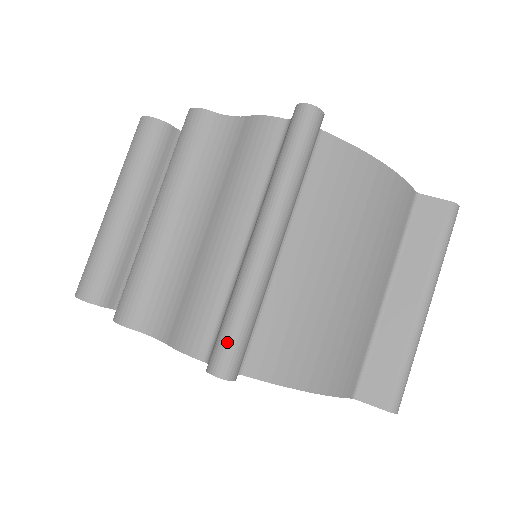
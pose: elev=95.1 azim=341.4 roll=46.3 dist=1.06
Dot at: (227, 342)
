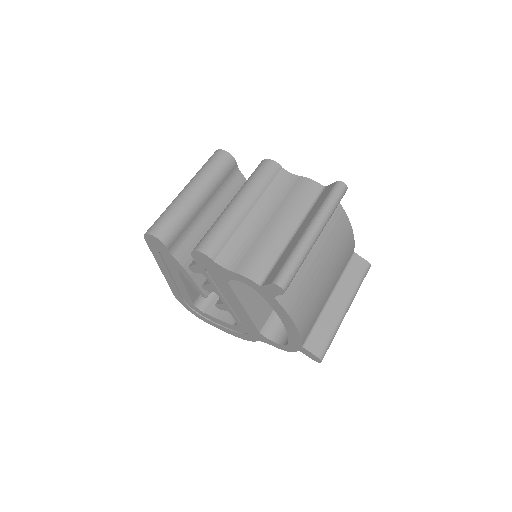
Dot at: (288, 272)
